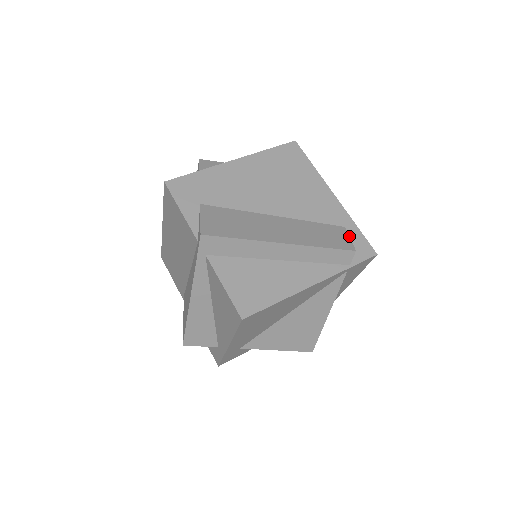
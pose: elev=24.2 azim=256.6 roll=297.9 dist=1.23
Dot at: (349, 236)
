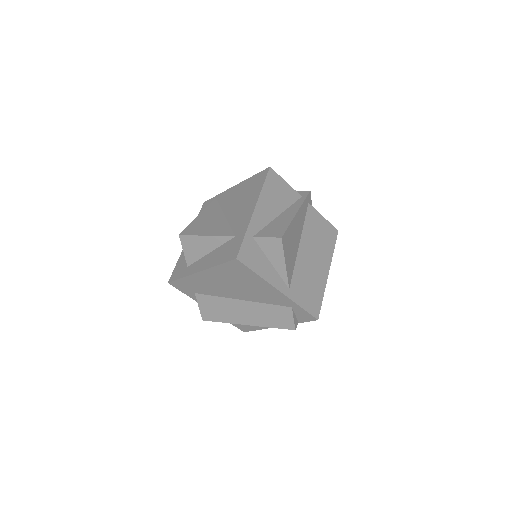
Dot at: (296, 311)
